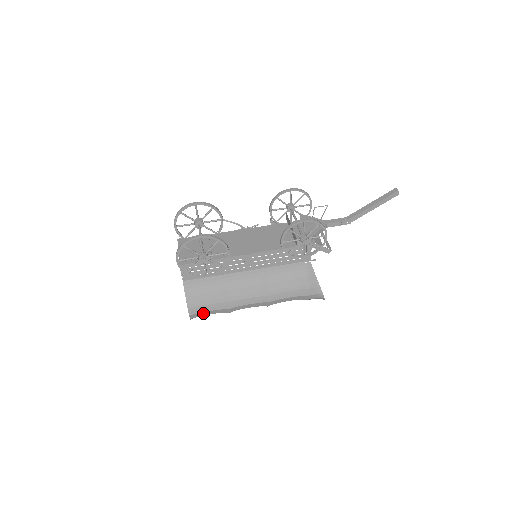
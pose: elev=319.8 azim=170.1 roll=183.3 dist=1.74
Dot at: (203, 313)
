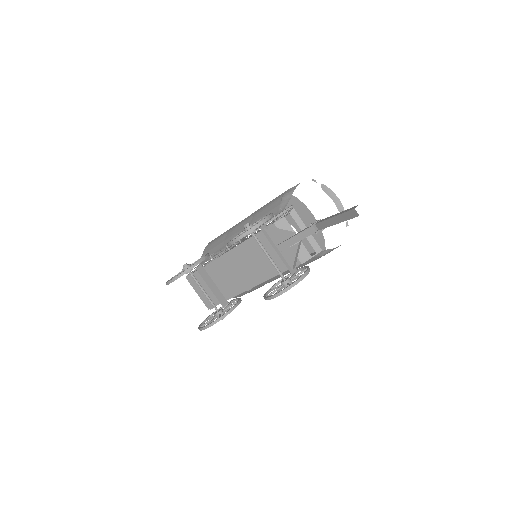
Dot at: occluded
